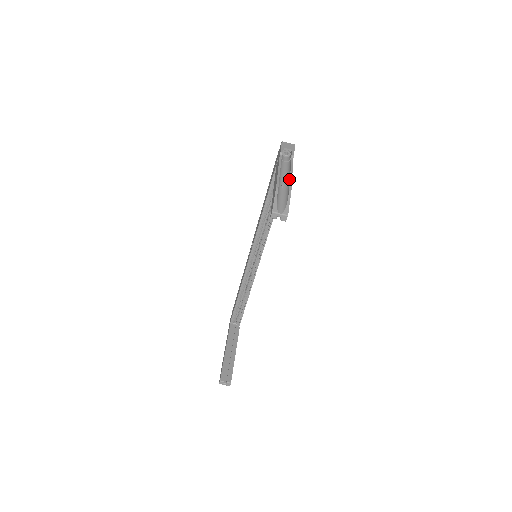
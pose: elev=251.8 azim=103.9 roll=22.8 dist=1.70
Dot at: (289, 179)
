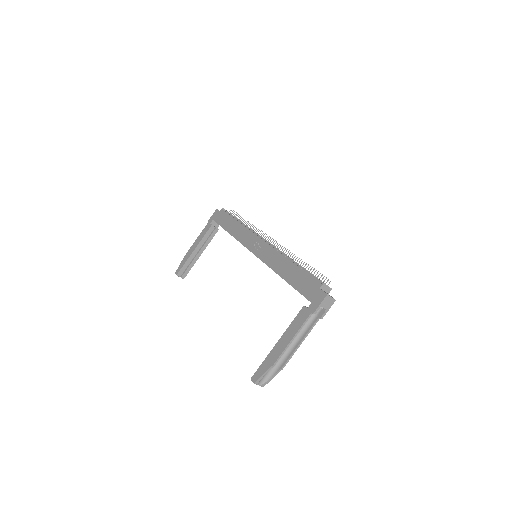
Dot at: (294, 349)
